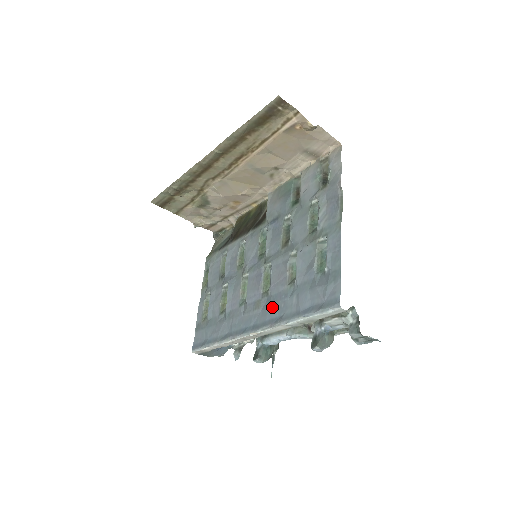
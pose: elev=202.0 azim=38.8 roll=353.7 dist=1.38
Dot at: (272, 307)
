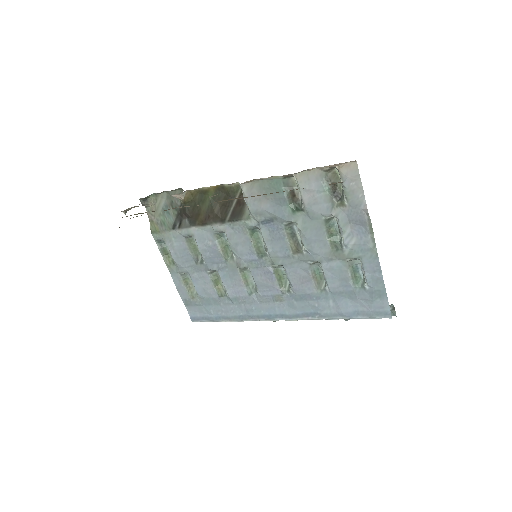
Dot at: (302, 304)
